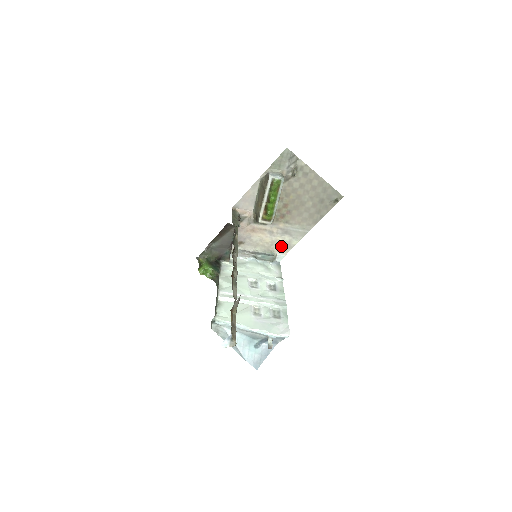
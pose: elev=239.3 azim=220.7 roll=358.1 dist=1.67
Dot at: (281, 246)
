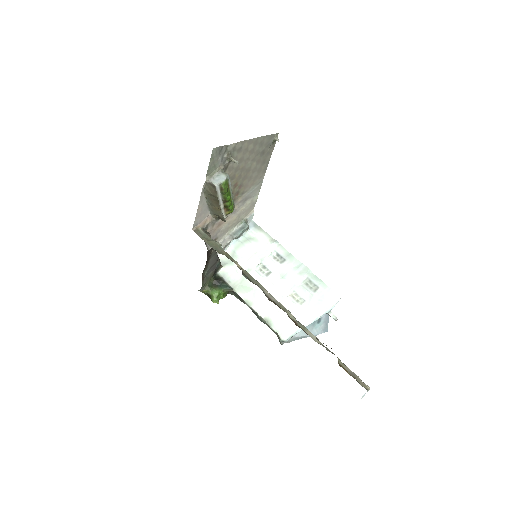
Dot at: (246, 211)
